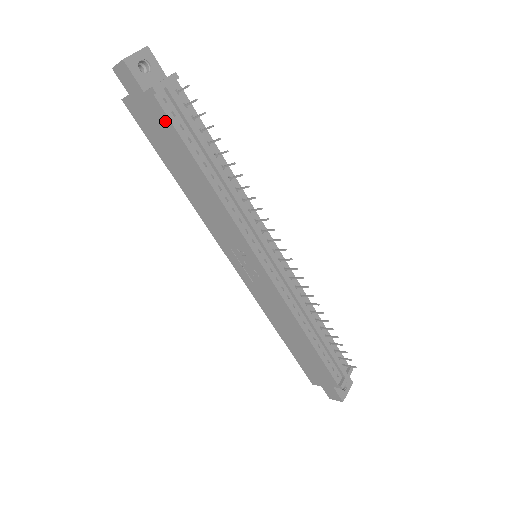
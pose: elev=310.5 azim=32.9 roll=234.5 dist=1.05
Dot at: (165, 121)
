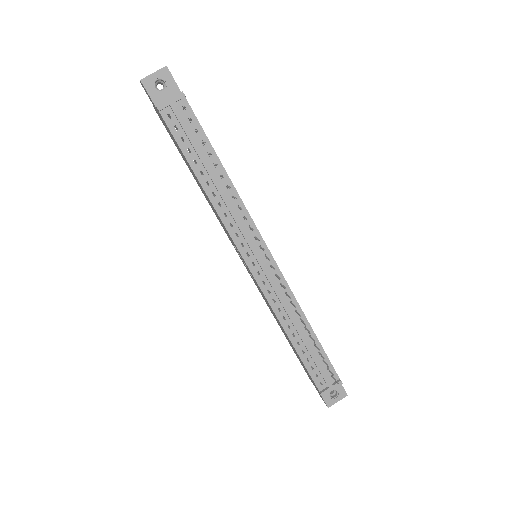
Dot at: (171, 133)
